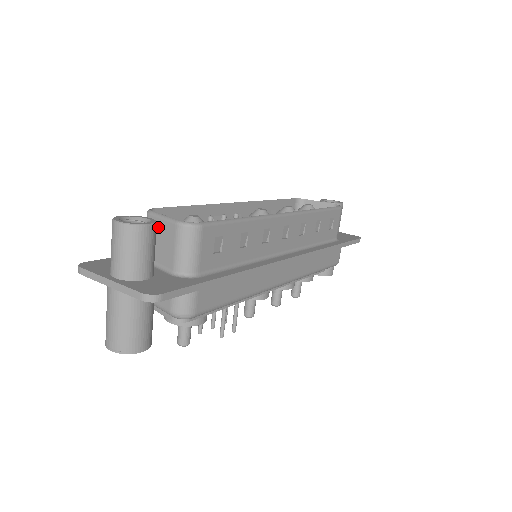
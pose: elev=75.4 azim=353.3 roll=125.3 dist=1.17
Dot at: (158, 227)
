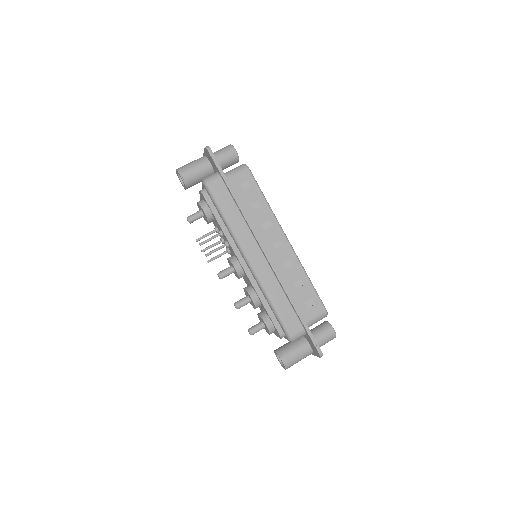
Dot at: occluded
